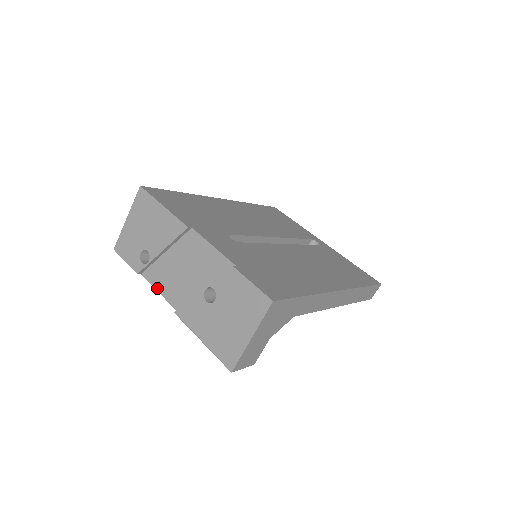
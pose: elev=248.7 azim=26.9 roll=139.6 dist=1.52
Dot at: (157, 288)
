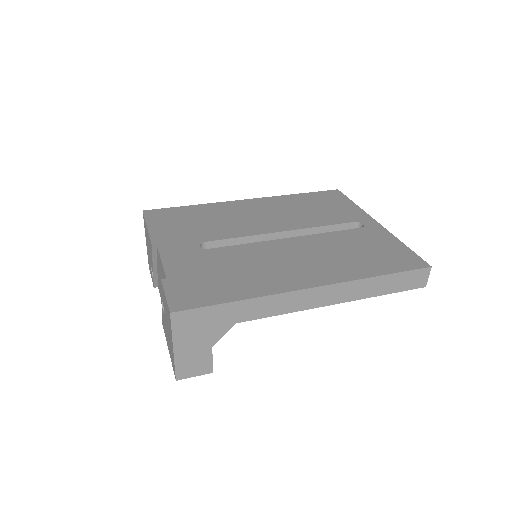
Dot at: occluded
